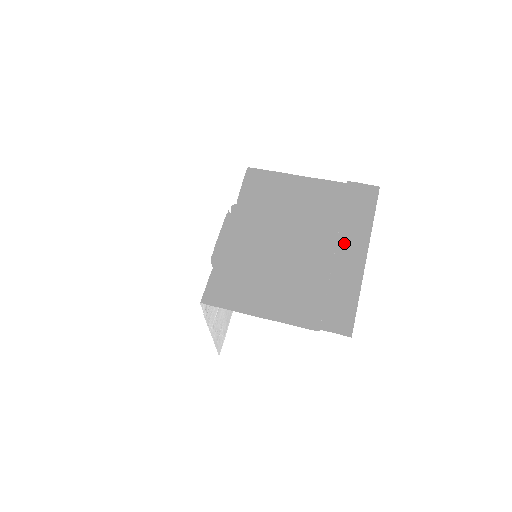
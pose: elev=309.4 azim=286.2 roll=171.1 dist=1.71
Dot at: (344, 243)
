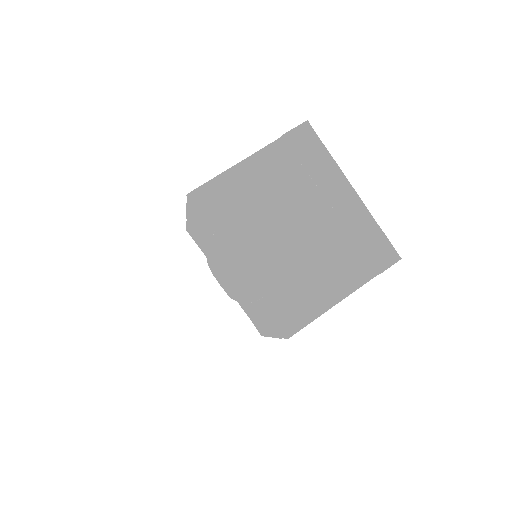
Dot at: (332, 194)
